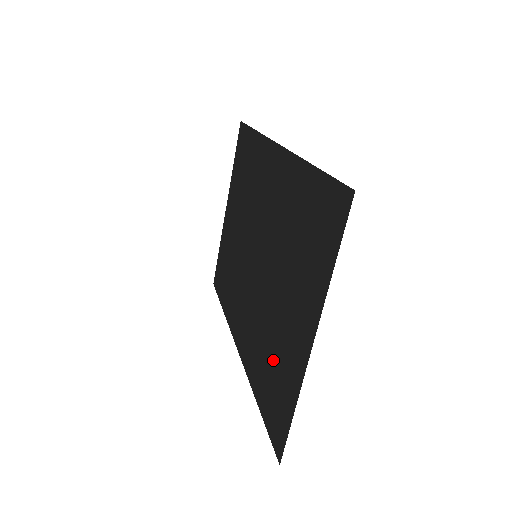
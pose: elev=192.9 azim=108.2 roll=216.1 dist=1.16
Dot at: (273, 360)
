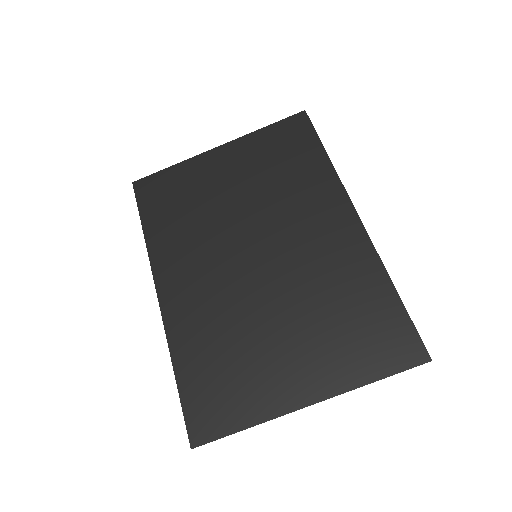
Dot at: (234, 365)
